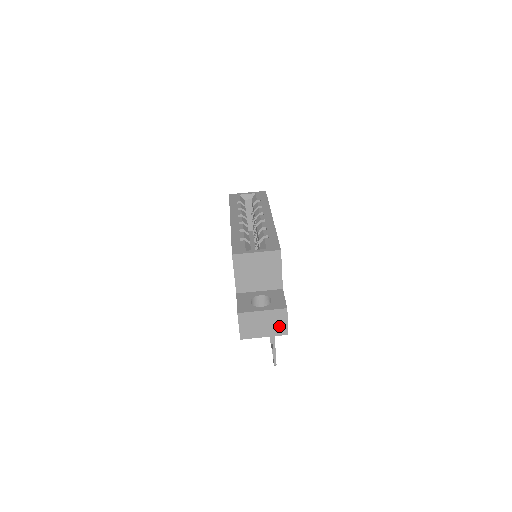
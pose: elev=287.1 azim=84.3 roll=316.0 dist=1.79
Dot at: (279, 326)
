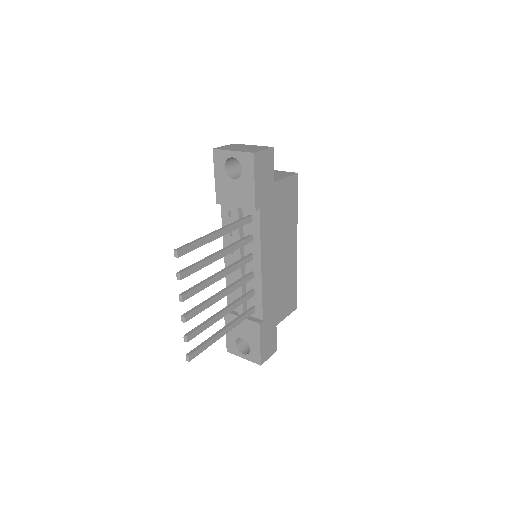
Dot at: (253, 150)
